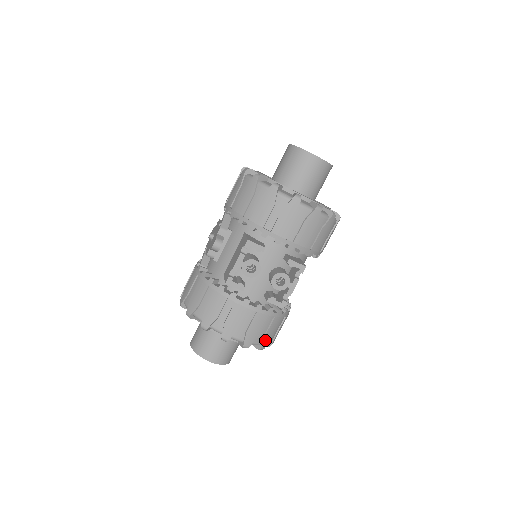
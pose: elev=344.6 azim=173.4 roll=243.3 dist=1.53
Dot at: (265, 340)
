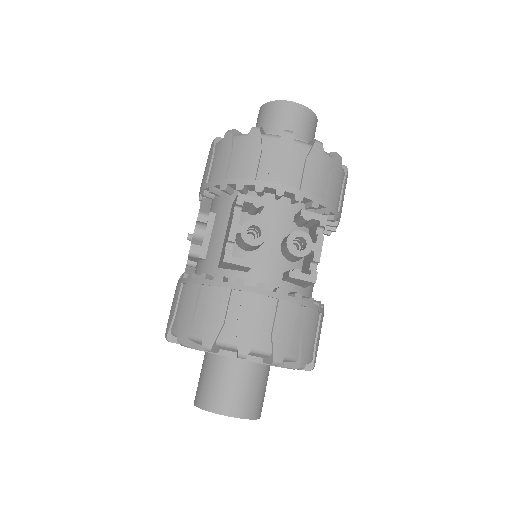
Dot at: (303, 349)
